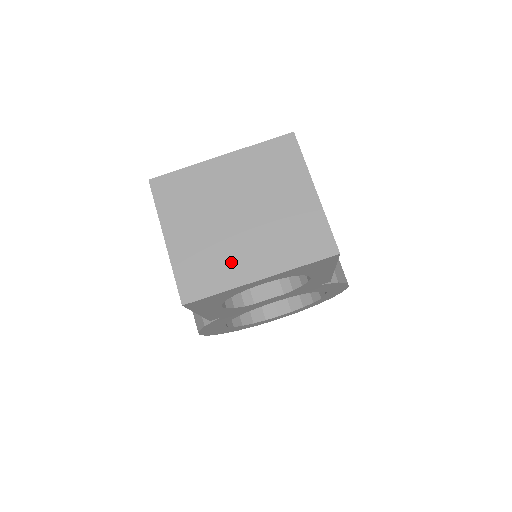
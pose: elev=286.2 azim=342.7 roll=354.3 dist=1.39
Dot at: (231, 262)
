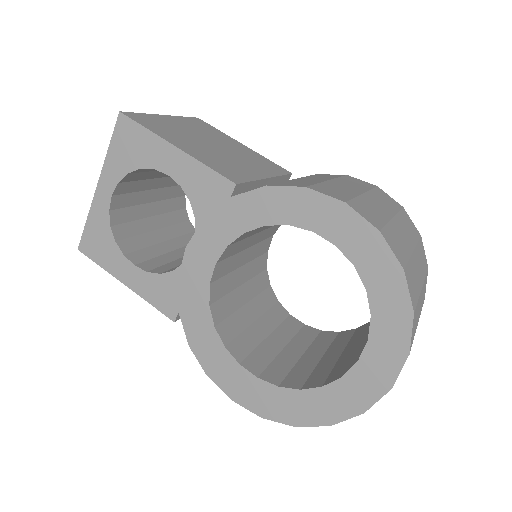
Dot at: occluded
